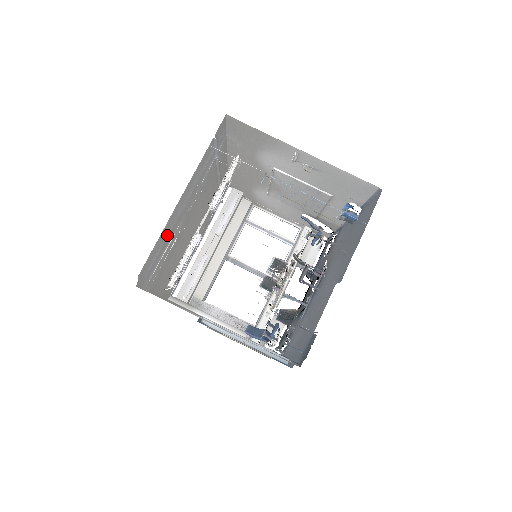
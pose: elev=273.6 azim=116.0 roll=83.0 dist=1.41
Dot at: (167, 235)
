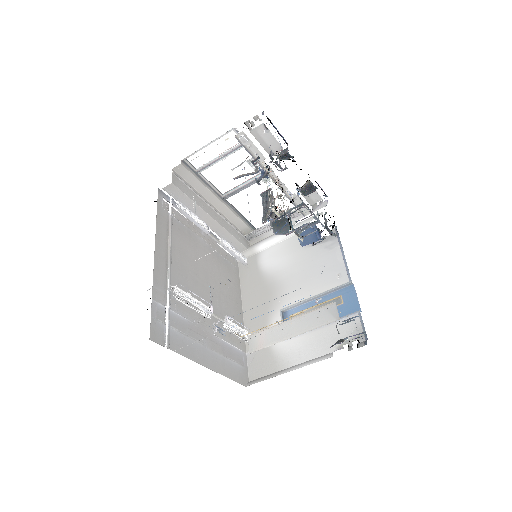
Dot at: (222, 357)
